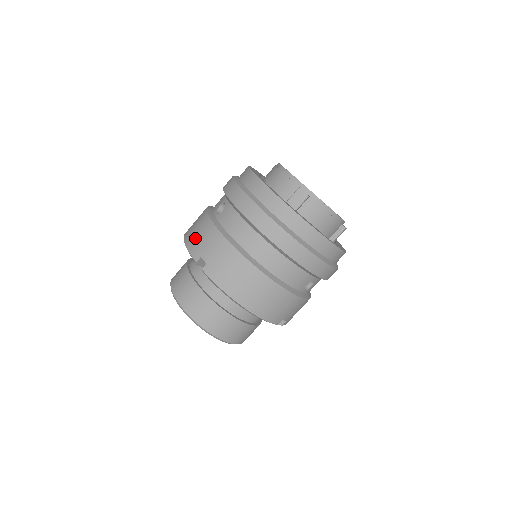
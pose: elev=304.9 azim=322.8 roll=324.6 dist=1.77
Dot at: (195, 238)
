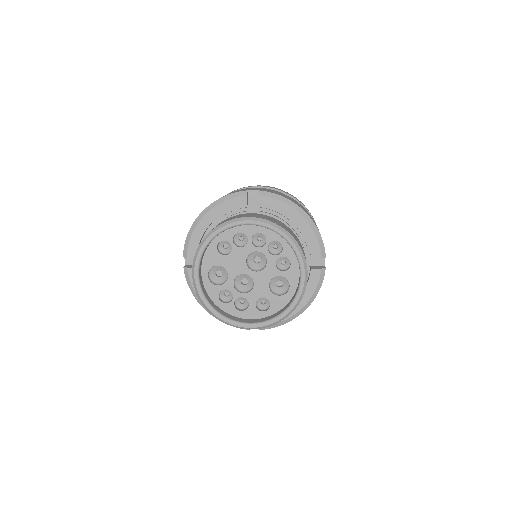
Dot at: (227, 194)
